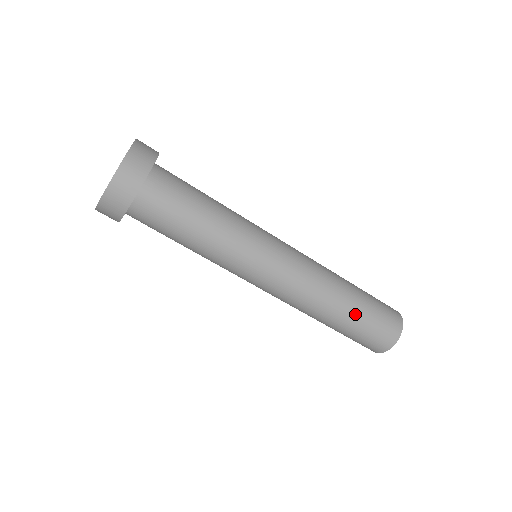
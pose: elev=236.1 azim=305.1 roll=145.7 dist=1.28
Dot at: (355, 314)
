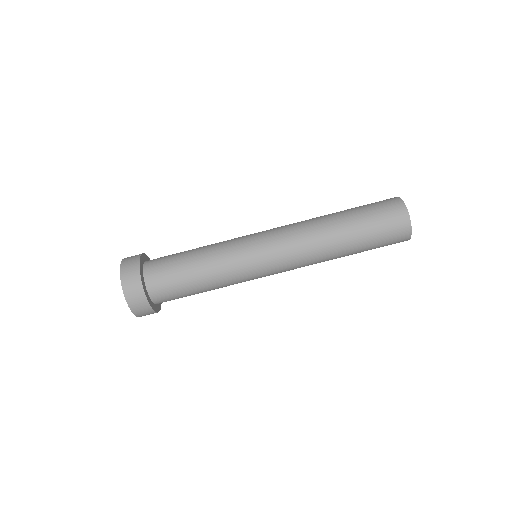
Dot at: (347, 211)
